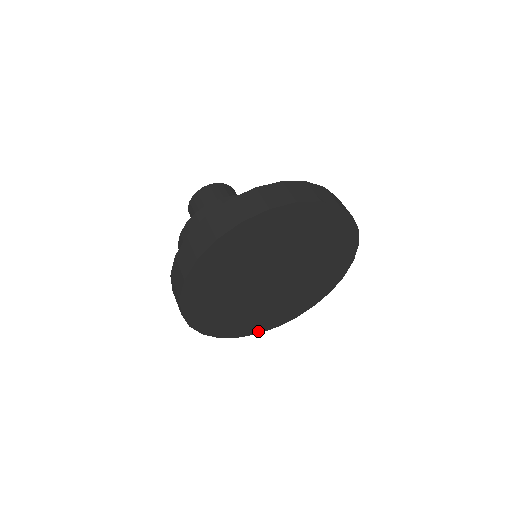
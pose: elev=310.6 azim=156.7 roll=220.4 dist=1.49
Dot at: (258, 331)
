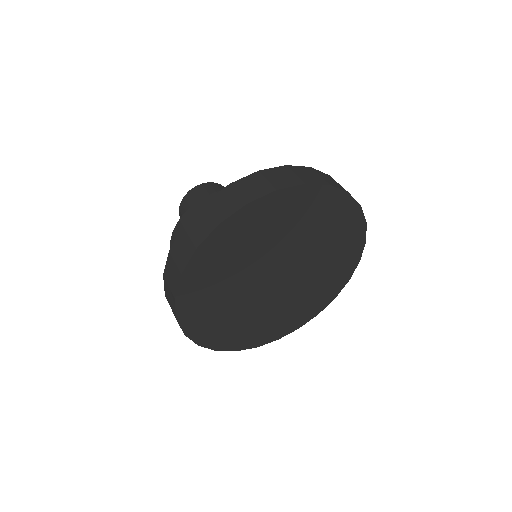
Dot at: (258, 344)
